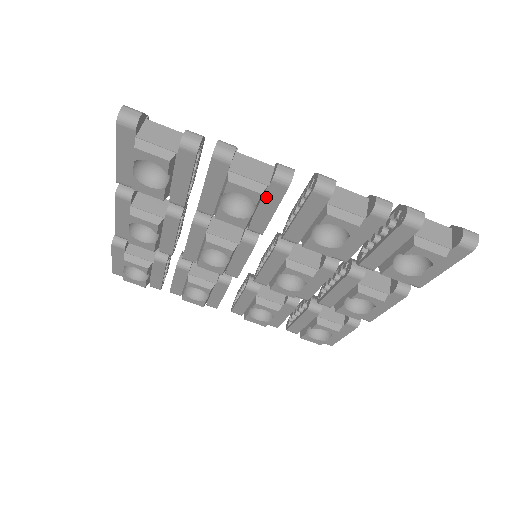
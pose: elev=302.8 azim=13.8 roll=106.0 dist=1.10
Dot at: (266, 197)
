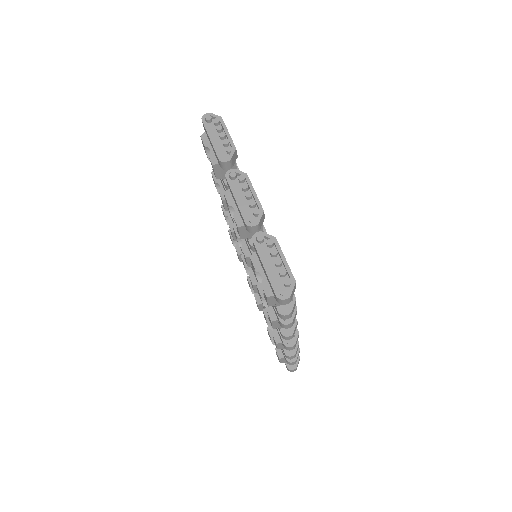
Dot at: occluded
